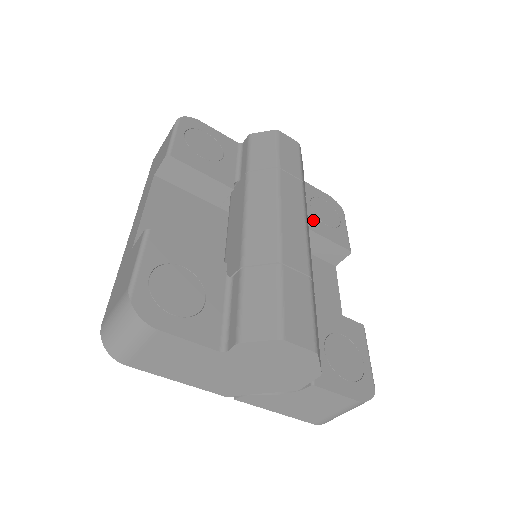
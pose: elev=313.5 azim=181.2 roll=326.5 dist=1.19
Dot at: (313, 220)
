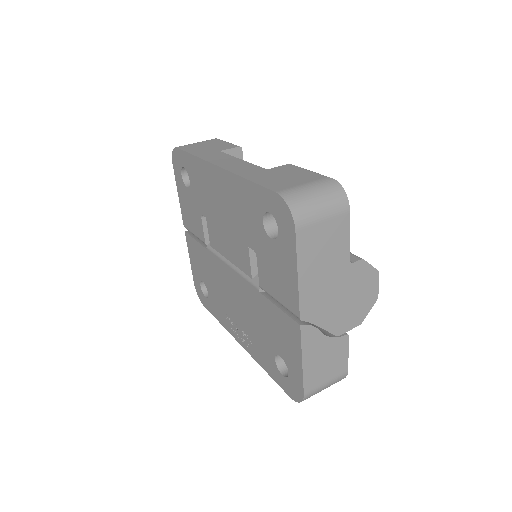
Dot at: occluded
